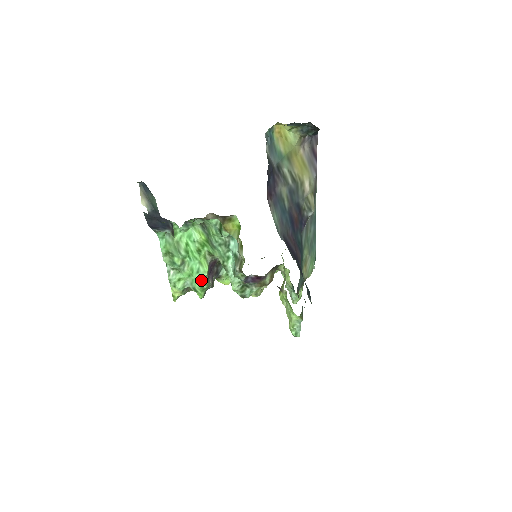
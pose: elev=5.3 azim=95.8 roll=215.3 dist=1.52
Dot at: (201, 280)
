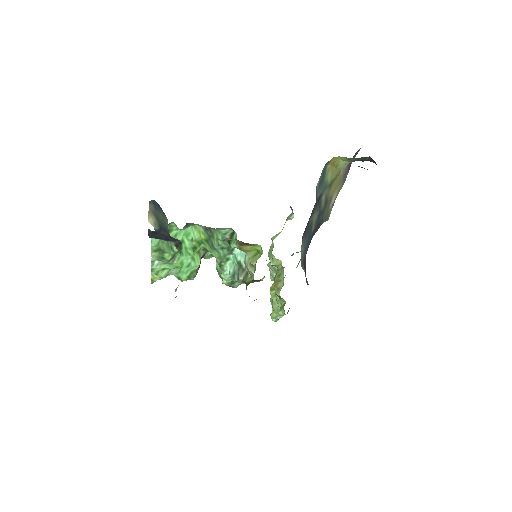
Dot at: (190, 273)
